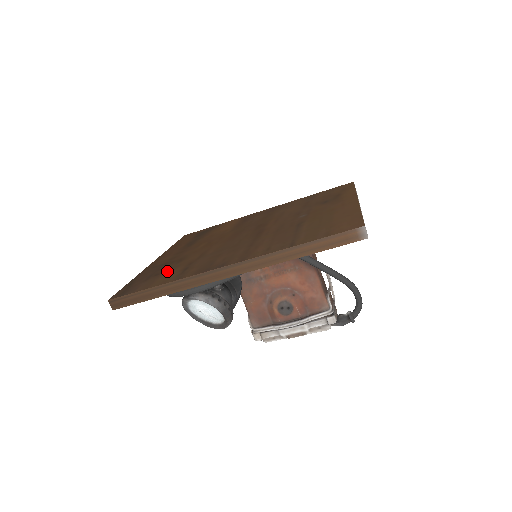
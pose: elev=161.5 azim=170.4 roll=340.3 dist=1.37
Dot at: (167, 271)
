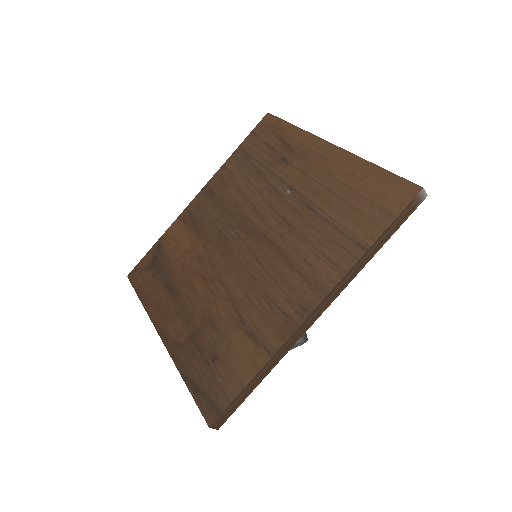
Dot at: (223, 348)
